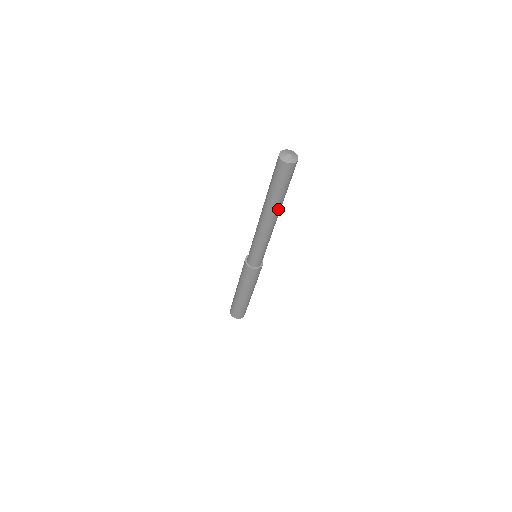
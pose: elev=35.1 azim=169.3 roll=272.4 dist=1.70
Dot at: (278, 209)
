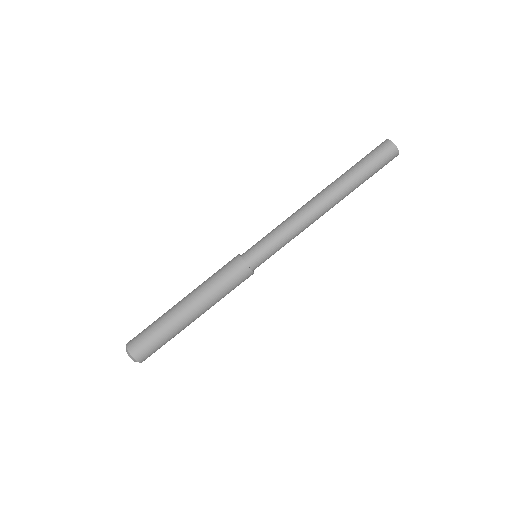
Dot at: (337, 188)
